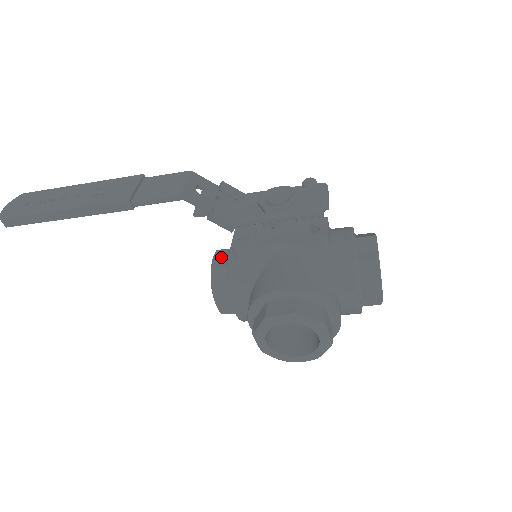
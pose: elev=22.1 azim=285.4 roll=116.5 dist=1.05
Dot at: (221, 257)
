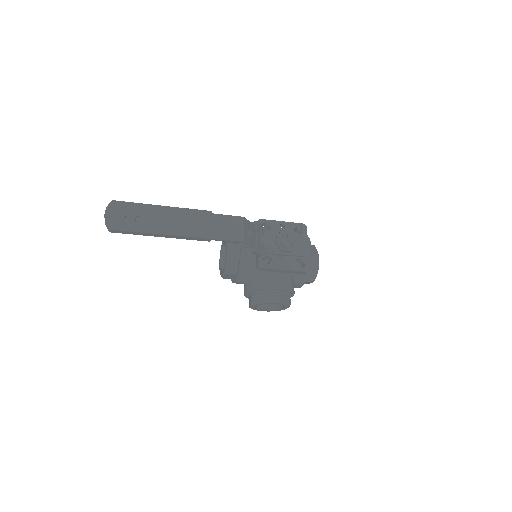
Dot at: (233, 250)
